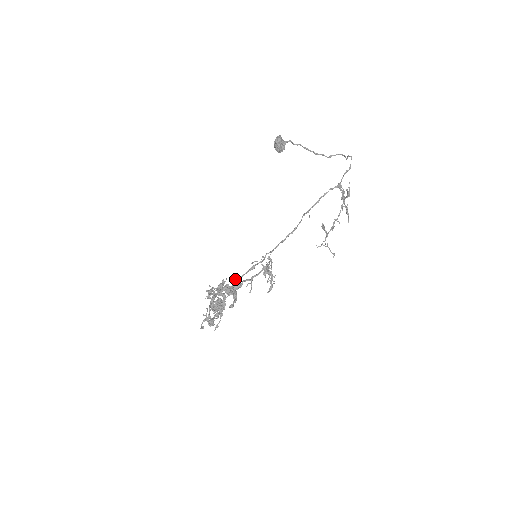
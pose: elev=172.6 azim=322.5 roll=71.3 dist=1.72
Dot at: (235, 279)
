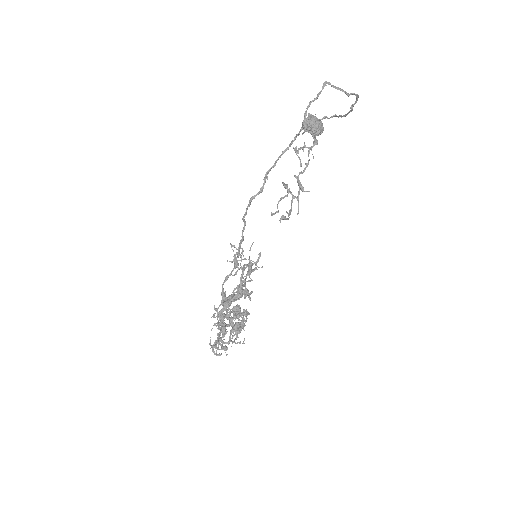
Dot at: (223, 282)
